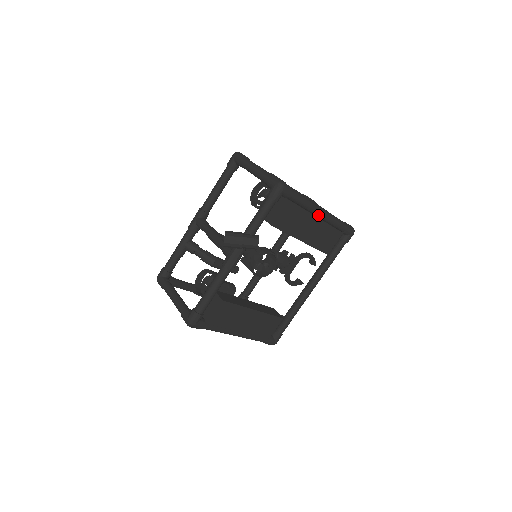
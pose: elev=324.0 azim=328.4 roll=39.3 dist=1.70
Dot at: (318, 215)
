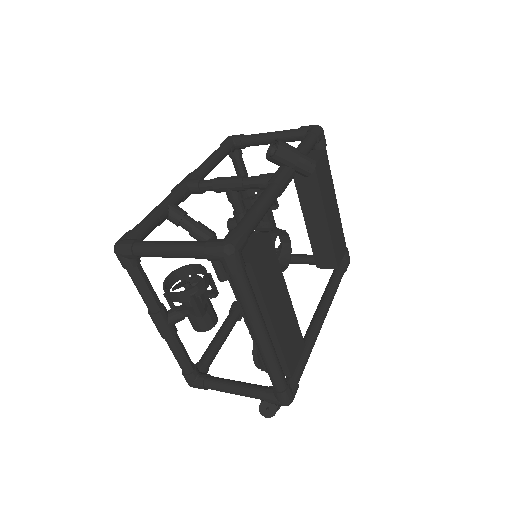
Dot at: occluded
